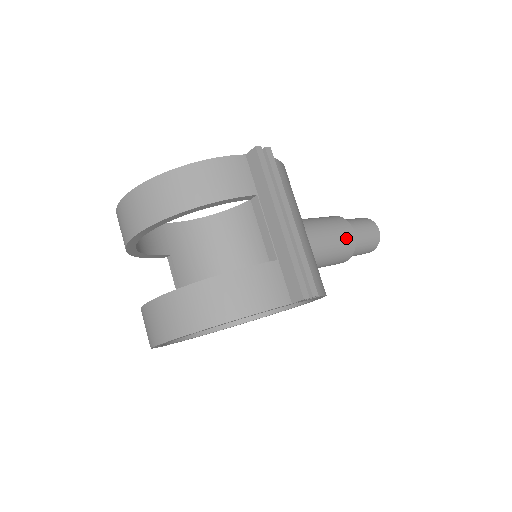
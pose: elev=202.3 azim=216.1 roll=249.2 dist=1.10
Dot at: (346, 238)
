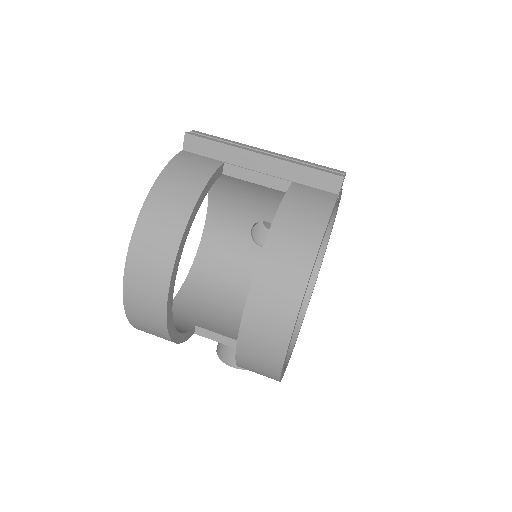
Dot at: occluded
